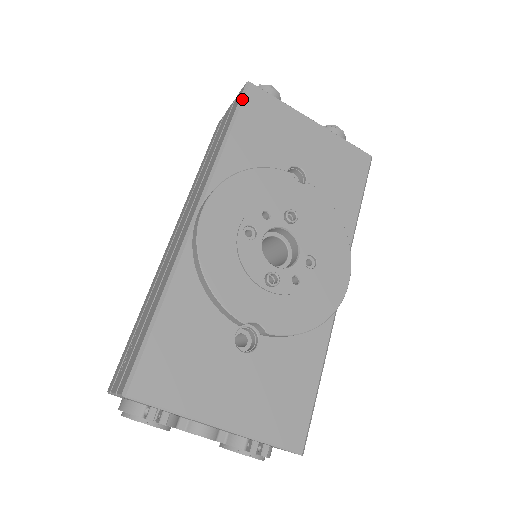
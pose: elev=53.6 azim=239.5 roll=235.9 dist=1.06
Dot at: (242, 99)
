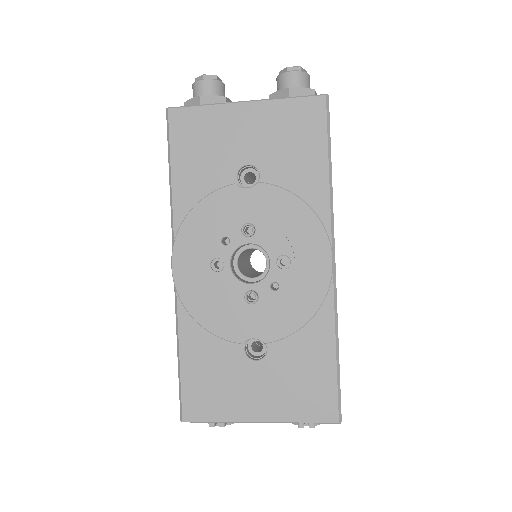
Dot at: (168, 132)
